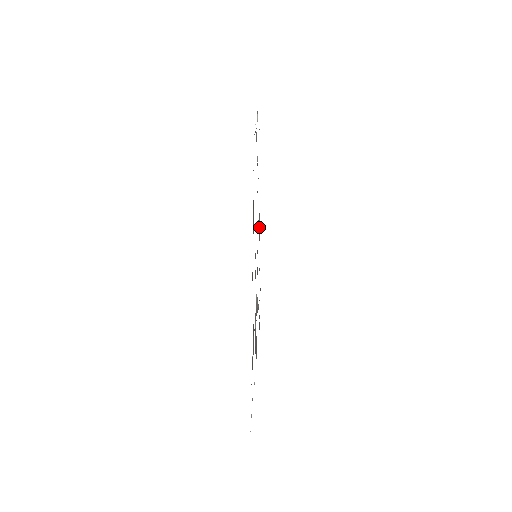
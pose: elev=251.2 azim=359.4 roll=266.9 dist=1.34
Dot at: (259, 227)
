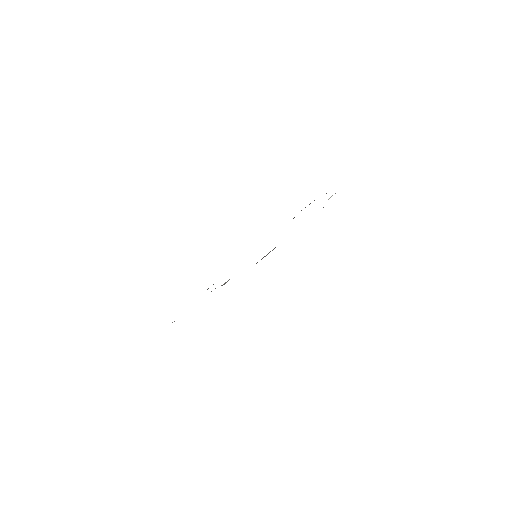
Dot at: occluded
